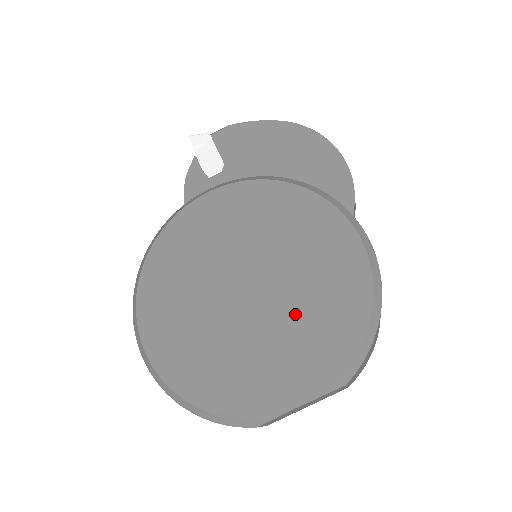
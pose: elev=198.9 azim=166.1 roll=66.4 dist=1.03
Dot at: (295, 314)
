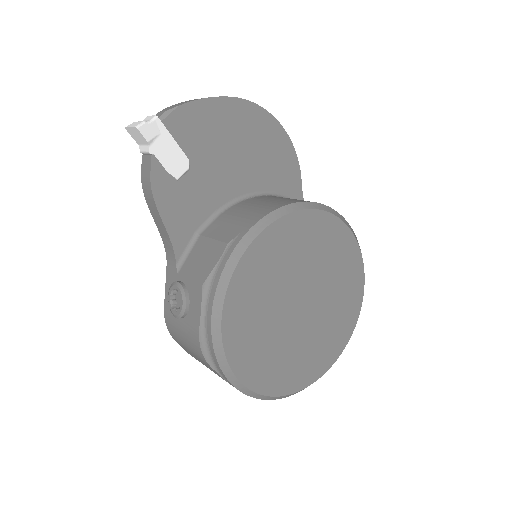
Dot at: (331, 307)
